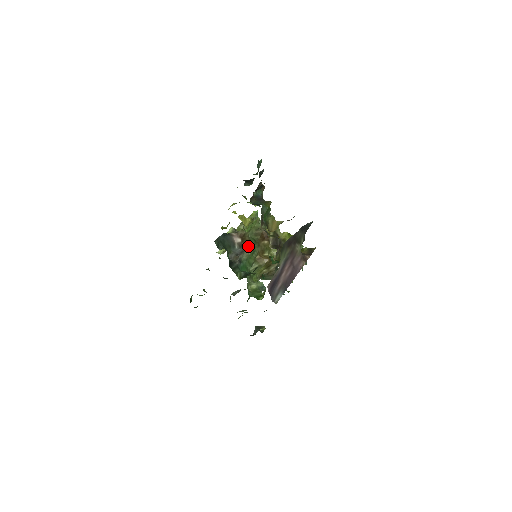
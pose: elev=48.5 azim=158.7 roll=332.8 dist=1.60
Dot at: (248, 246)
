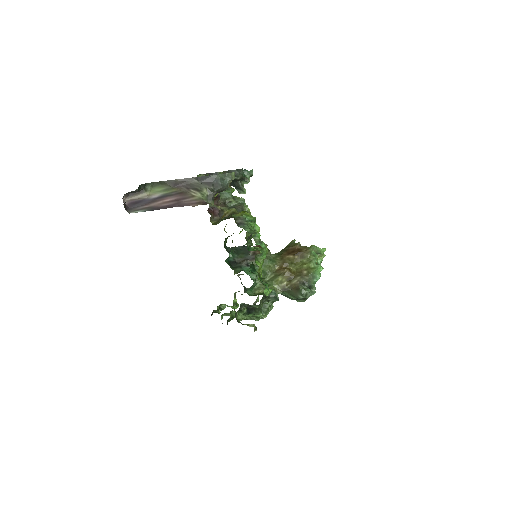
Dot at: occluded
